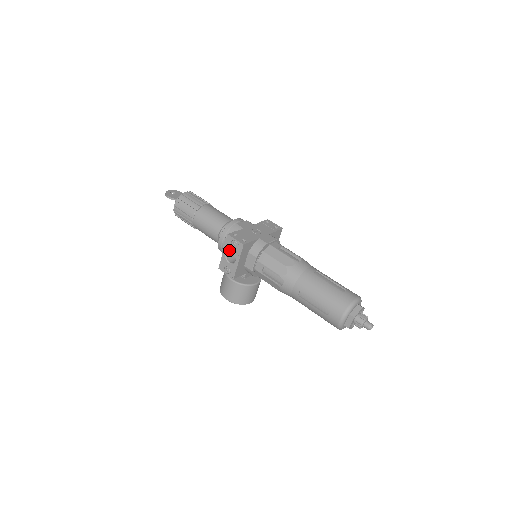
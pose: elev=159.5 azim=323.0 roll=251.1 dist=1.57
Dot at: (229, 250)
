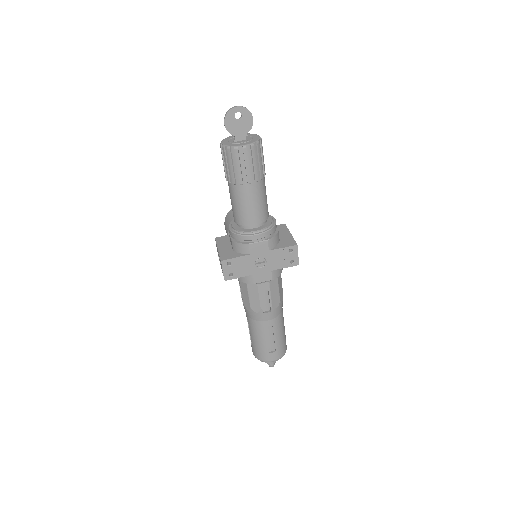
Dot at: occluded
